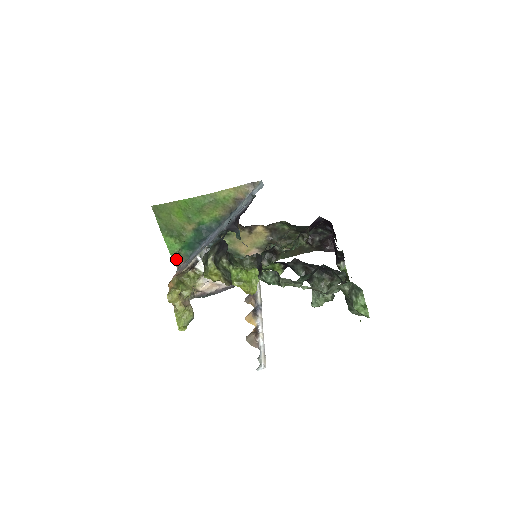
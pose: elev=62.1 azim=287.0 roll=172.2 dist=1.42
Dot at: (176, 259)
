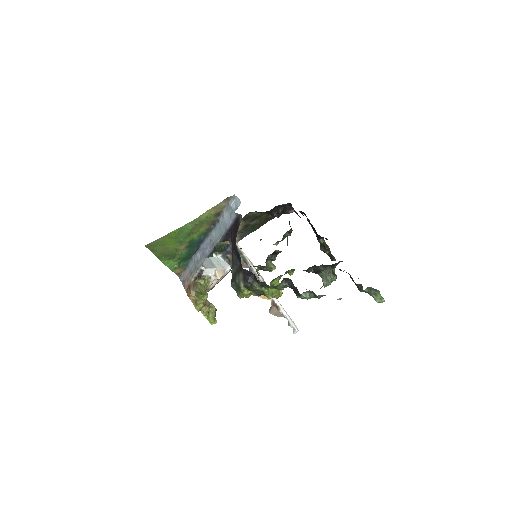
Dot at: (176, 271)
